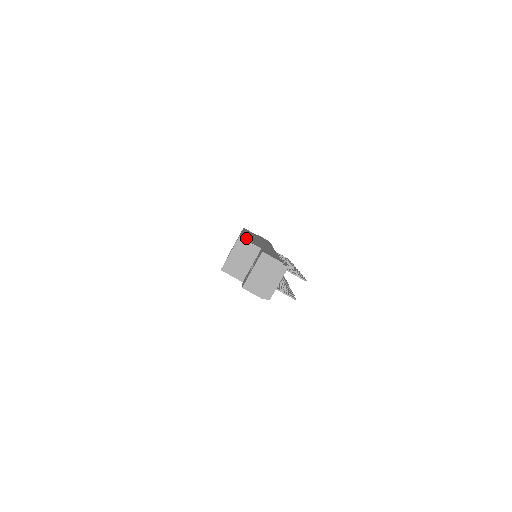
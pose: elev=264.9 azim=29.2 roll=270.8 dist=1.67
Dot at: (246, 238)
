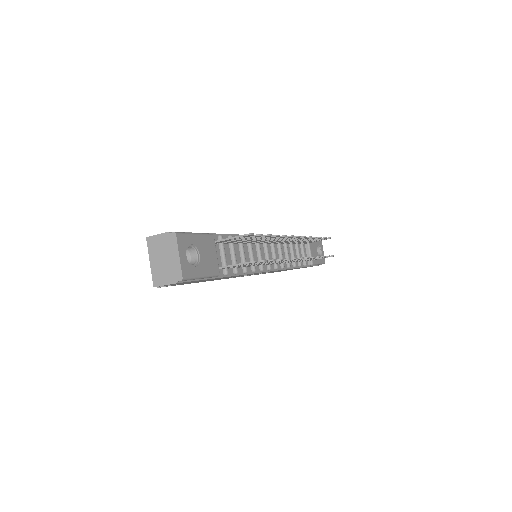
Dot at: occluded
